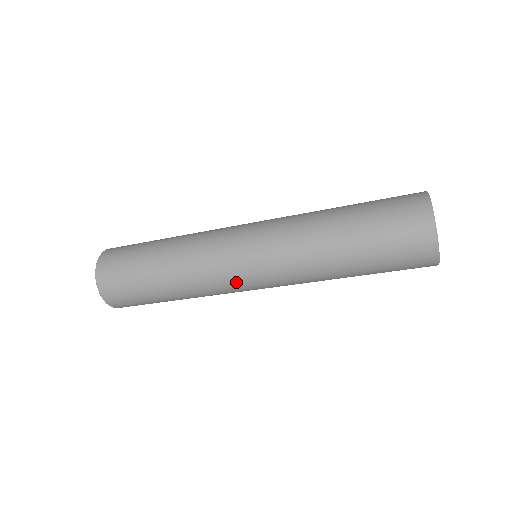
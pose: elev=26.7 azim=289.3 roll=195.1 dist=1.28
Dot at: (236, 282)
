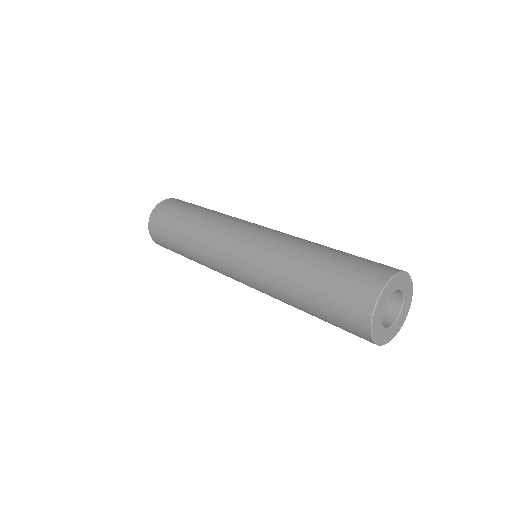
Dot at: occluded
